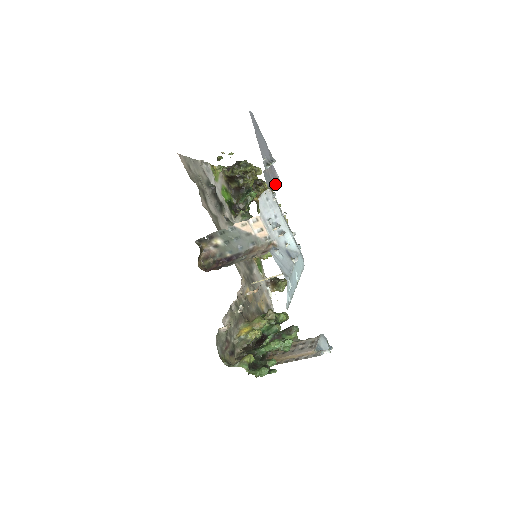
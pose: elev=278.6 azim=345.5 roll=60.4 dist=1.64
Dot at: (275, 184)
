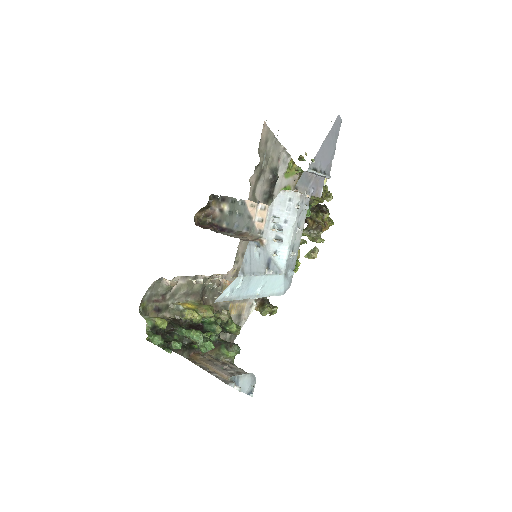
Dot at: (310, 194)
